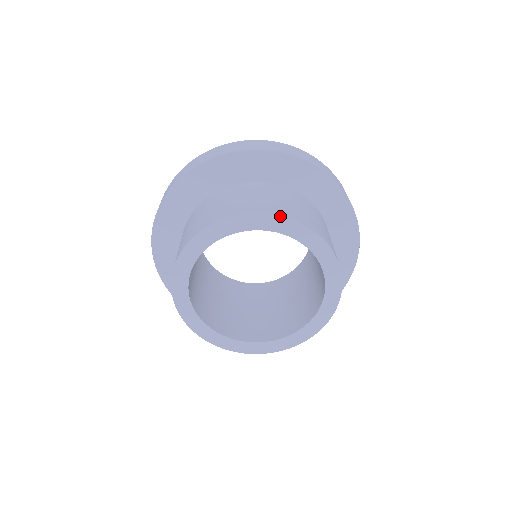
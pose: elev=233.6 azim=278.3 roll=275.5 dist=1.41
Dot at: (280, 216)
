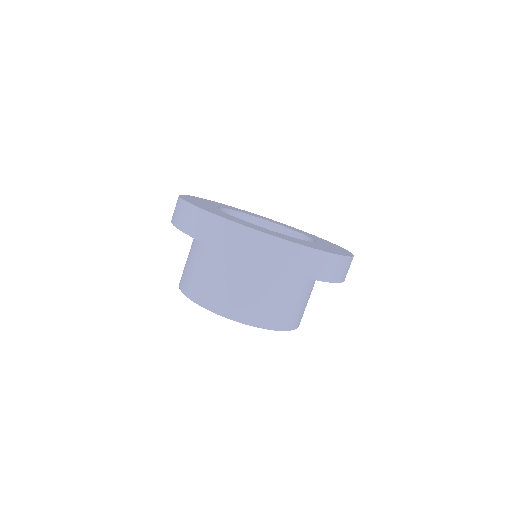
Dot at: (290, 330)
